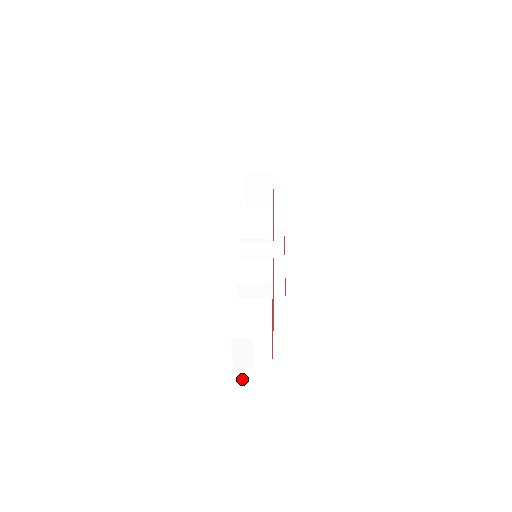
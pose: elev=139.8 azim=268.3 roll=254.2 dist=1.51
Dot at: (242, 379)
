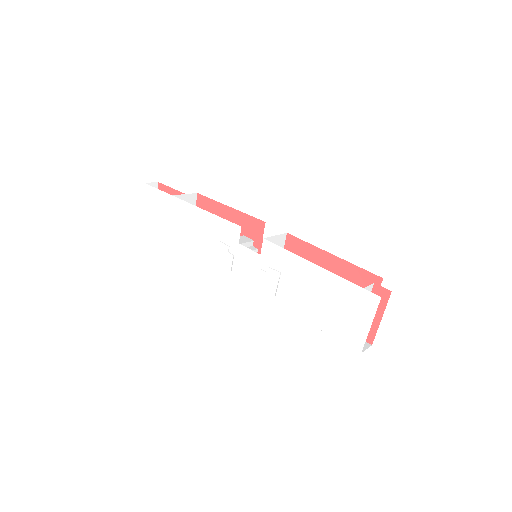
Dot at: occluded
